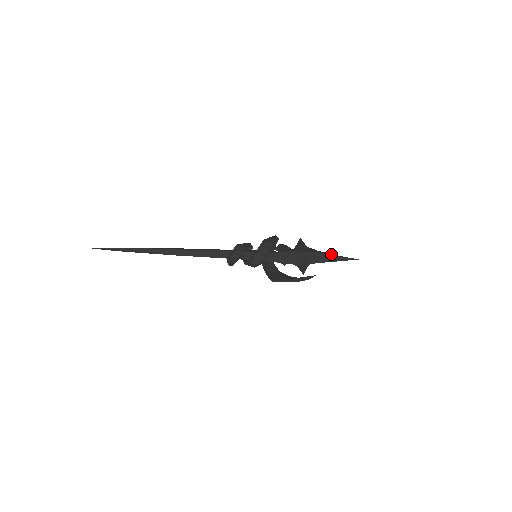
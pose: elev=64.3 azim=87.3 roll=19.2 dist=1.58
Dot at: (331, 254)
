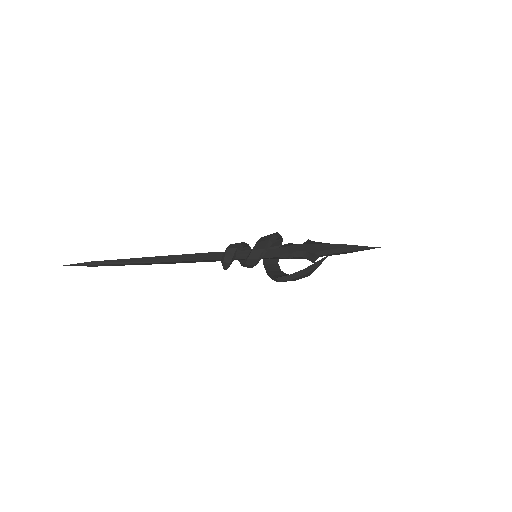
Dot at: (346, 244)
